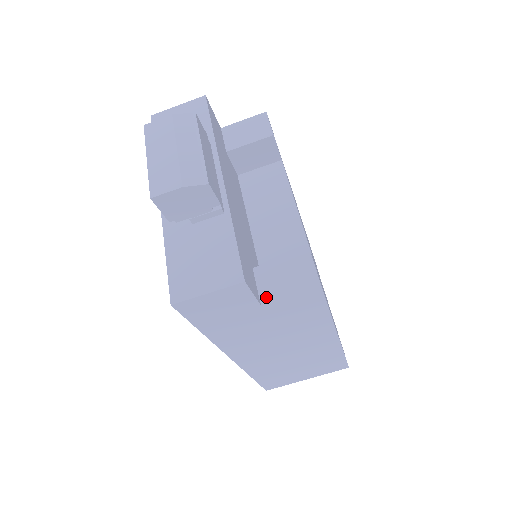
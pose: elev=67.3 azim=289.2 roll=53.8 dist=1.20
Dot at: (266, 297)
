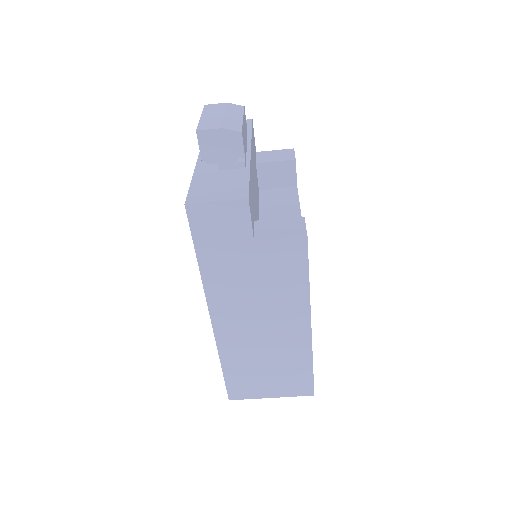
Dot at: (260, 236)
